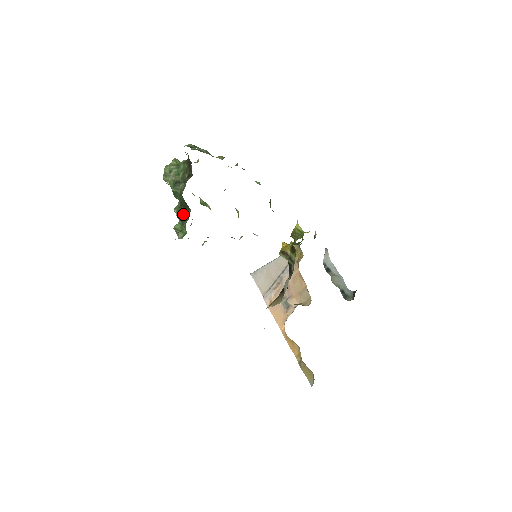
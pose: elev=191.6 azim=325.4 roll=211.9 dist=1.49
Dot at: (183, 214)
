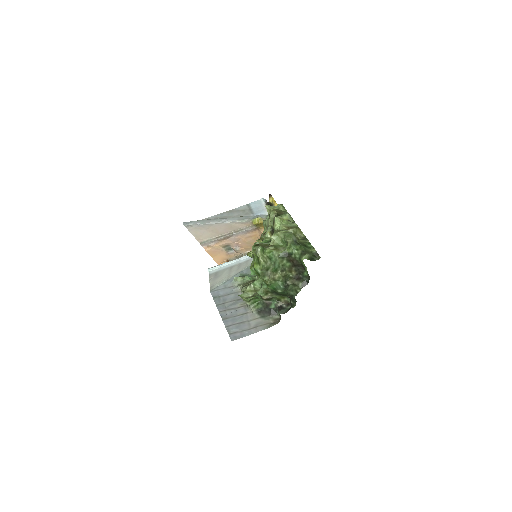
Dot at: (272, 297)
